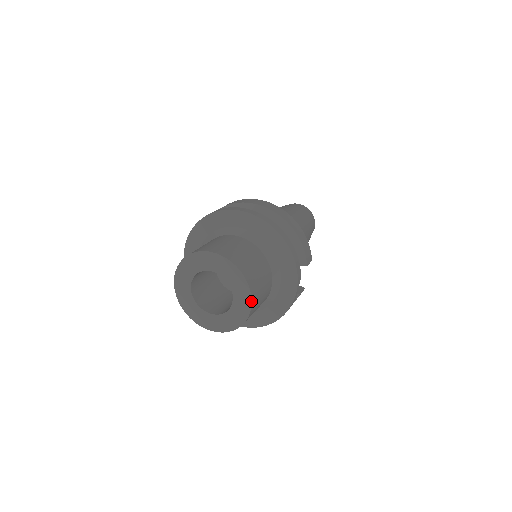
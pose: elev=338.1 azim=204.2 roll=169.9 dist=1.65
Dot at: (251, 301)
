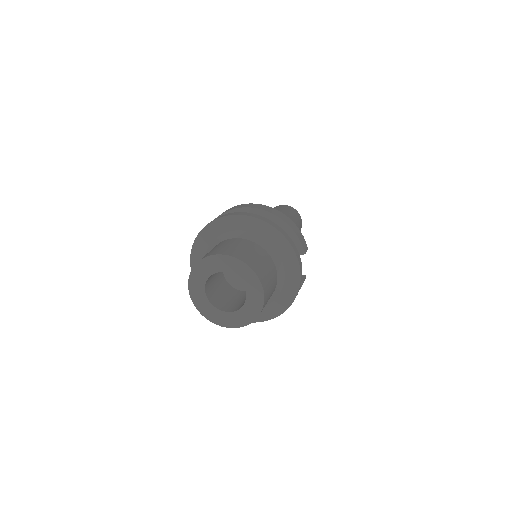
Dot at: (263, 291)
